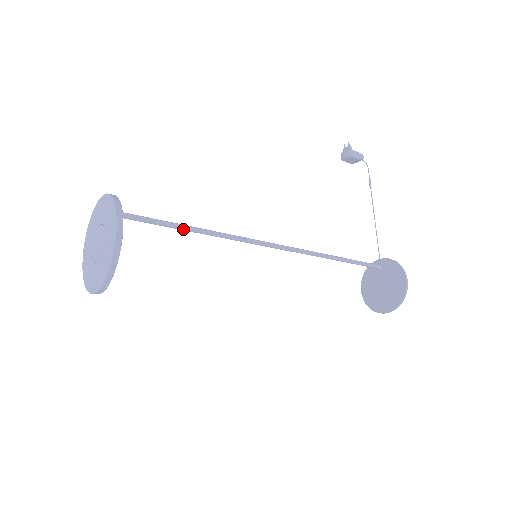
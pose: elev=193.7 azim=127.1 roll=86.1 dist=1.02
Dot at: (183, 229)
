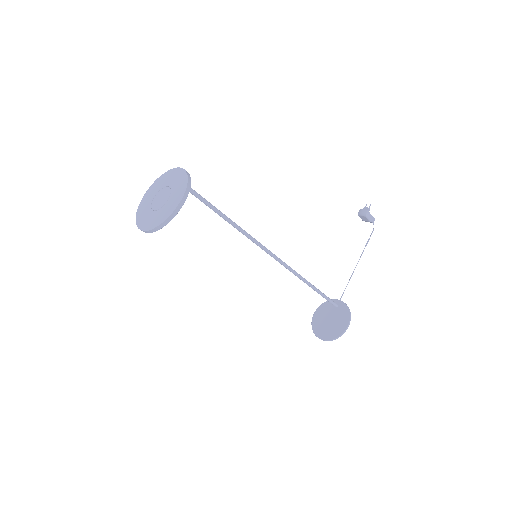
Dot at: (219, 214)
